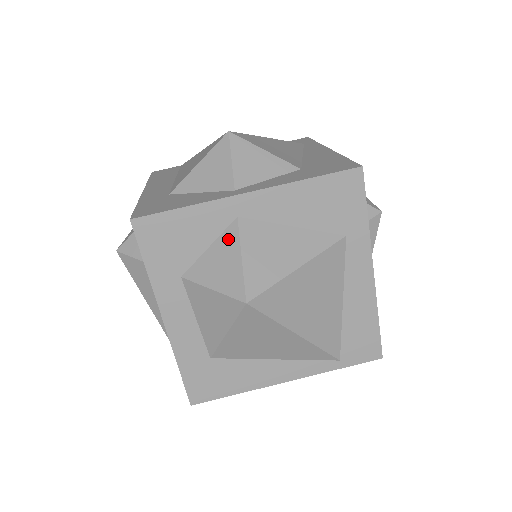
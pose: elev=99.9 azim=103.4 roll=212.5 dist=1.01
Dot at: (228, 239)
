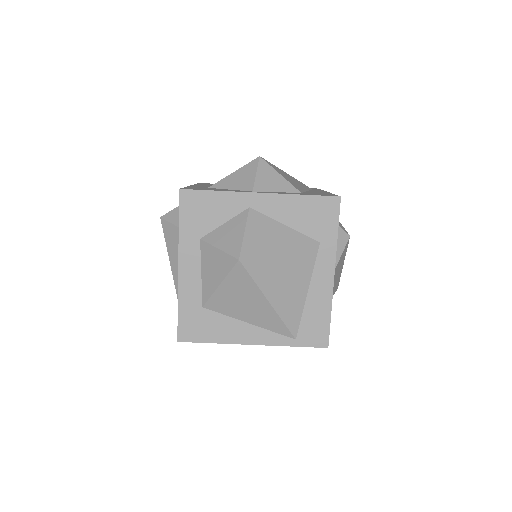
Dot at: (239, 220)
